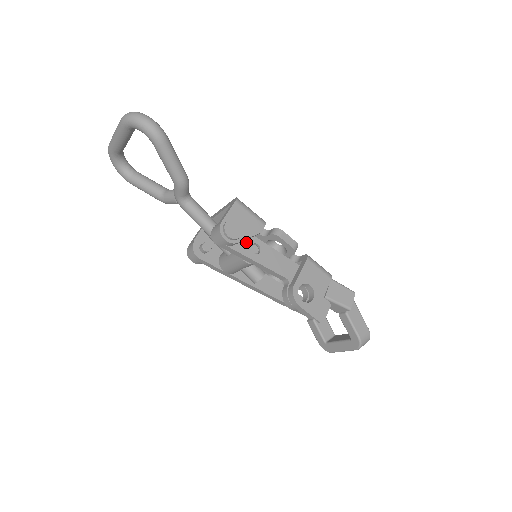
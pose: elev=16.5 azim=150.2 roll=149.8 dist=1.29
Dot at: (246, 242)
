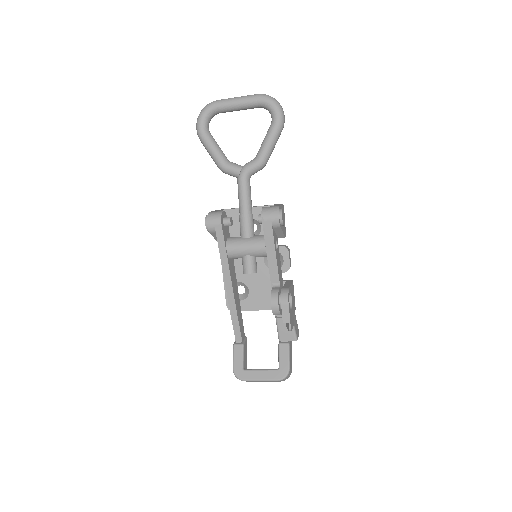
Dot at: (276, 235)
